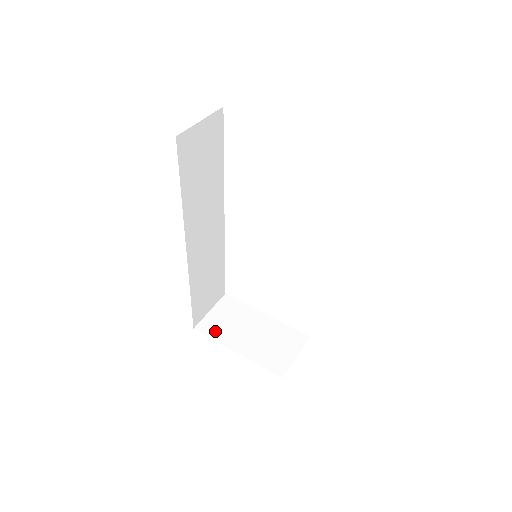
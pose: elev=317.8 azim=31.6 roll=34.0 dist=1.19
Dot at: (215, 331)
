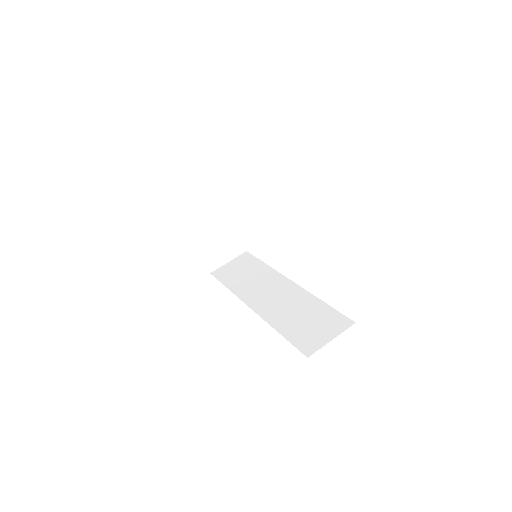
Dot at: (191, 214)
